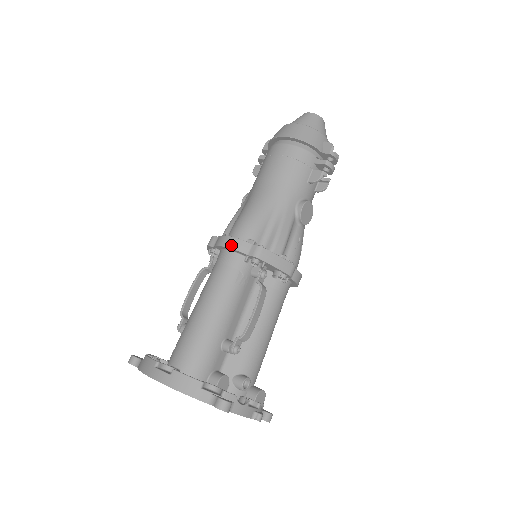
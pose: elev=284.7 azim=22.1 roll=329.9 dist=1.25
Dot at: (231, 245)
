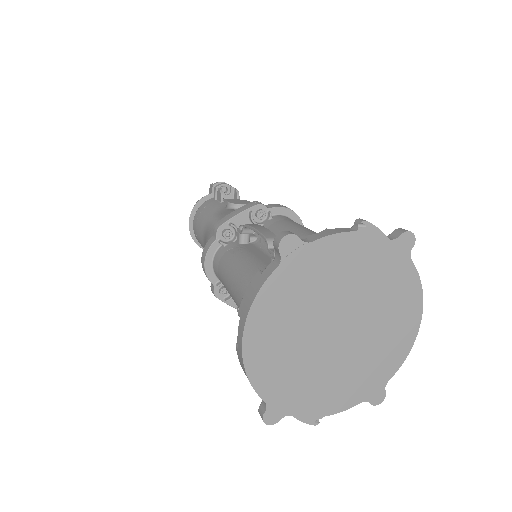
Dot at: (204, 256)
